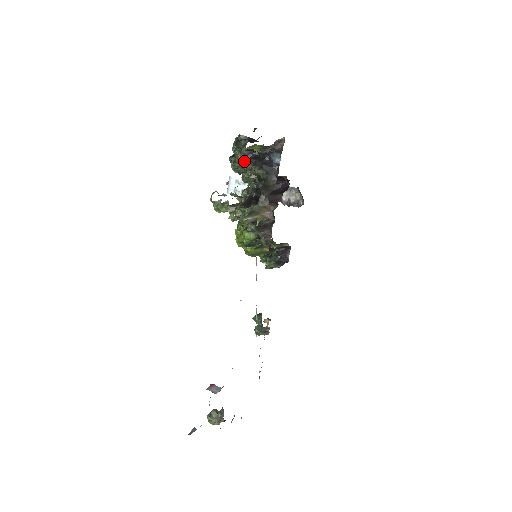
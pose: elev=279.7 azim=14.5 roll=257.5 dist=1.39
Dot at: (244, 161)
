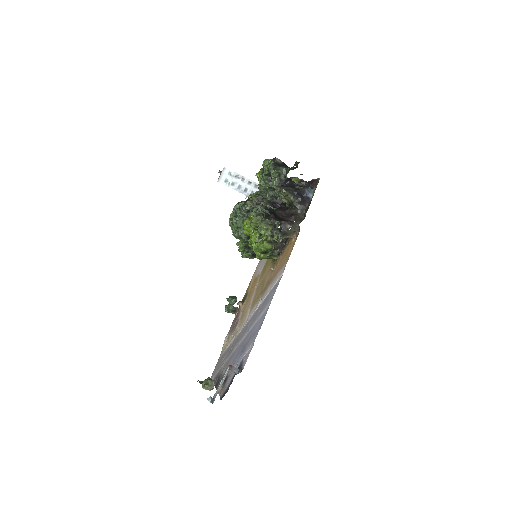
Dot at: (282, 186)
